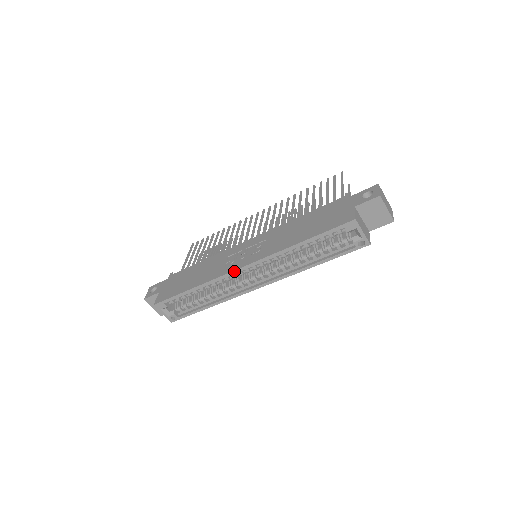
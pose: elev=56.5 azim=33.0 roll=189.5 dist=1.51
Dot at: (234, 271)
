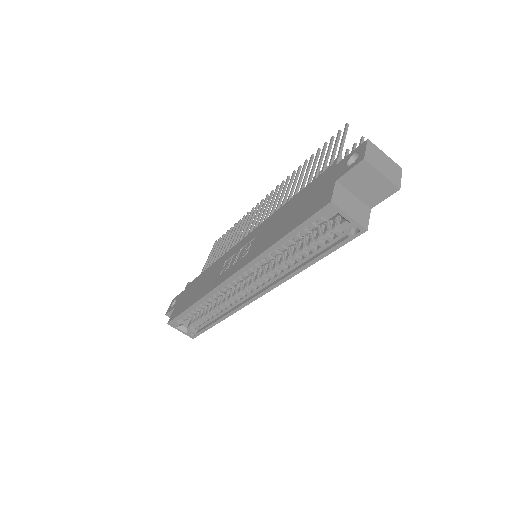
Dot at: (223, 283)
